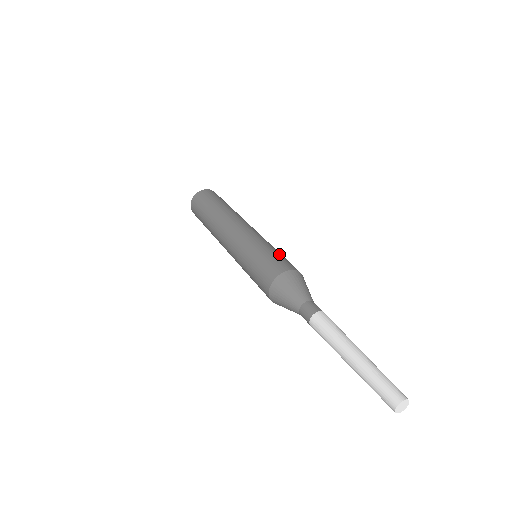
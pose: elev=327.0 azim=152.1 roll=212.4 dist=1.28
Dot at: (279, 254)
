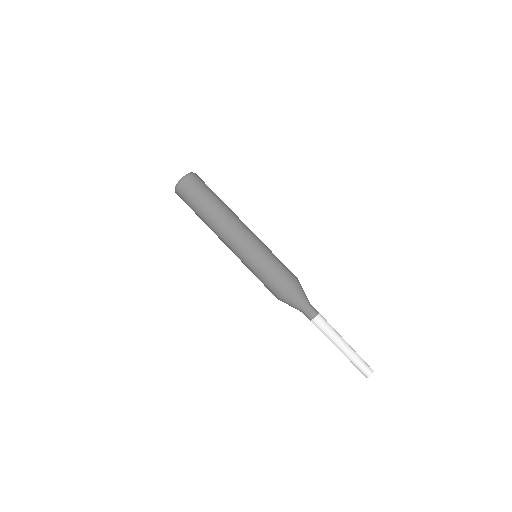
Dot at: (273, 270)
